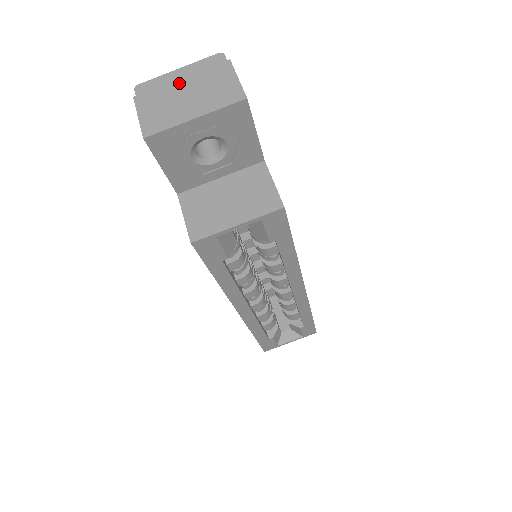
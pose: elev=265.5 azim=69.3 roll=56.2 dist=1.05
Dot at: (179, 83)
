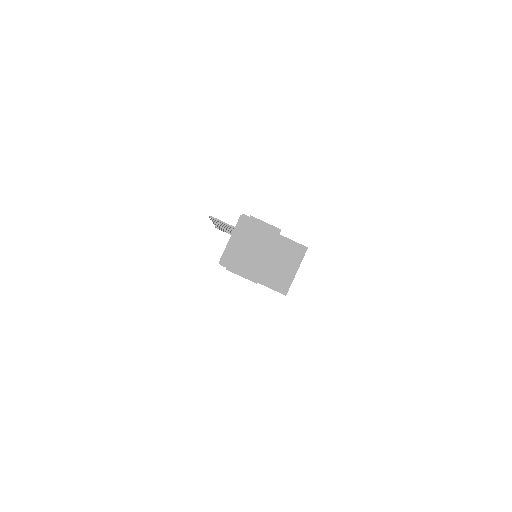
Dot at: (240, 246)
